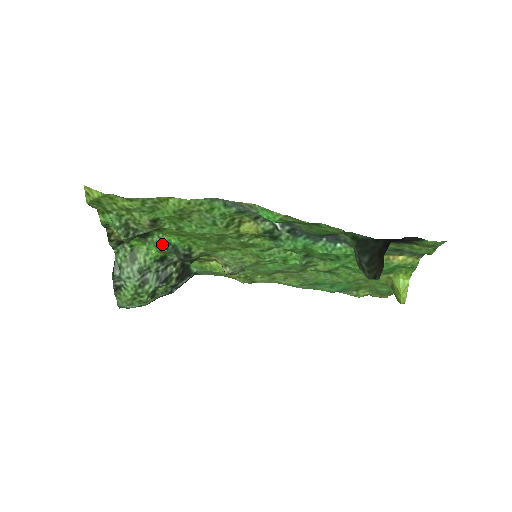
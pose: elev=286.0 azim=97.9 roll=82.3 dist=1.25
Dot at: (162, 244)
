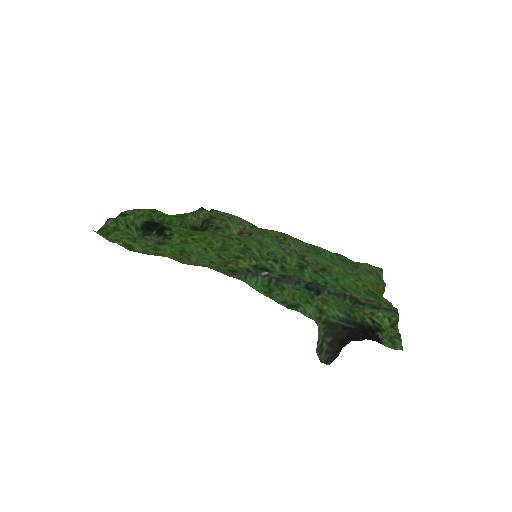
Dot at: occluded
